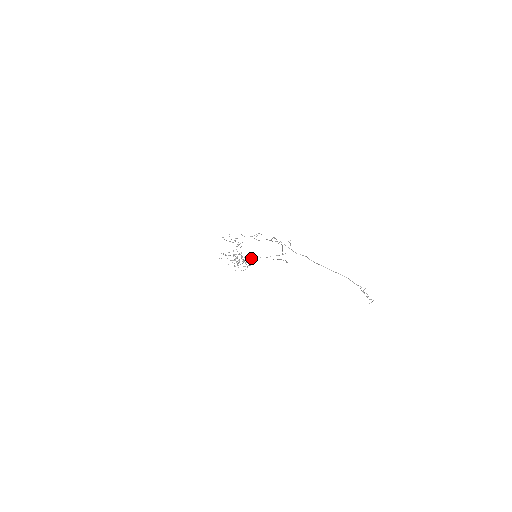
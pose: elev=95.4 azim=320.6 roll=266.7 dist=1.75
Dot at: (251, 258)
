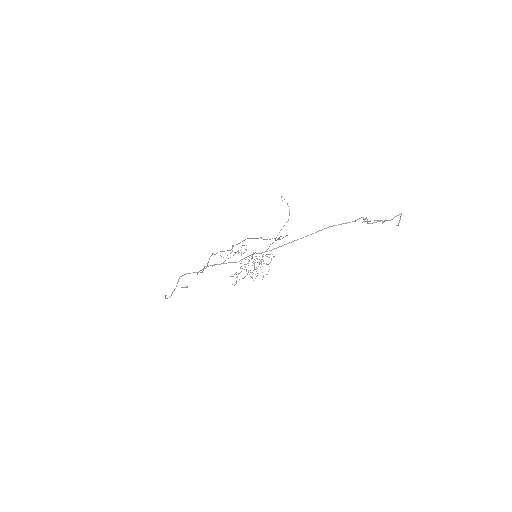
Dot at: occluded
